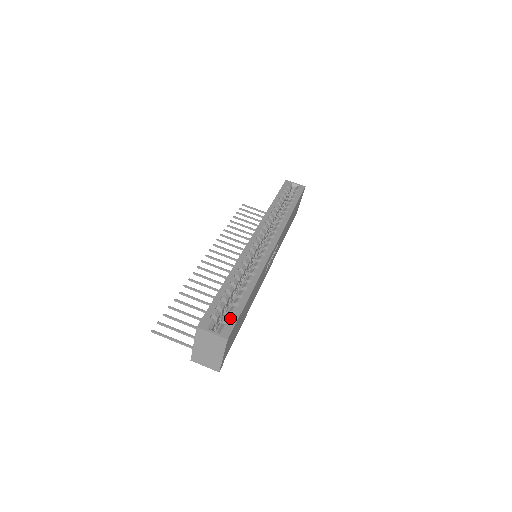
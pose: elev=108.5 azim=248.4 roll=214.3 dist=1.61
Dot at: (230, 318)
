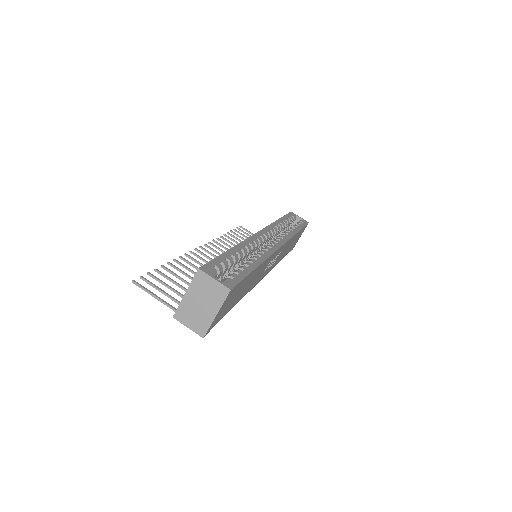
Dot at: (234, 275)
